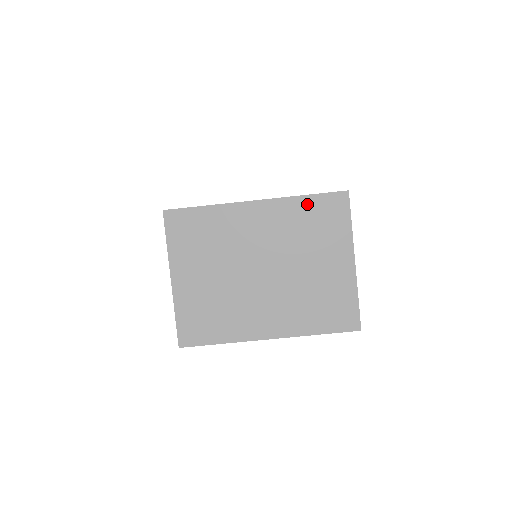
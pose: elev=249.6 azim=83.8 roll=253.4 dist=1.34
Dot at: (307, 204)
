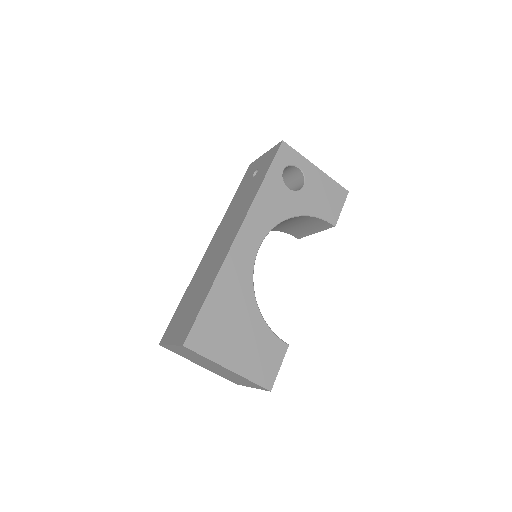
Dot at: (250, 381)
